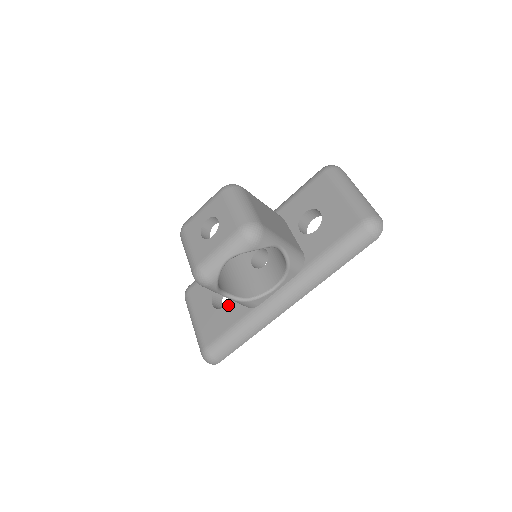
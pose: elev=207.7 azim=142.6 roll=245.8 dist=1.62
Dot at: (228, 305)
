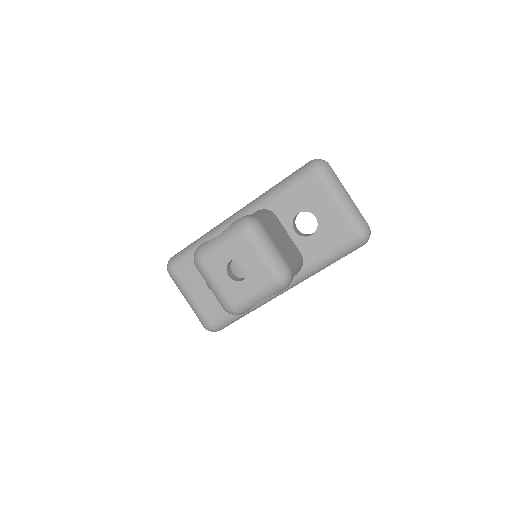
Dot at: occluded
